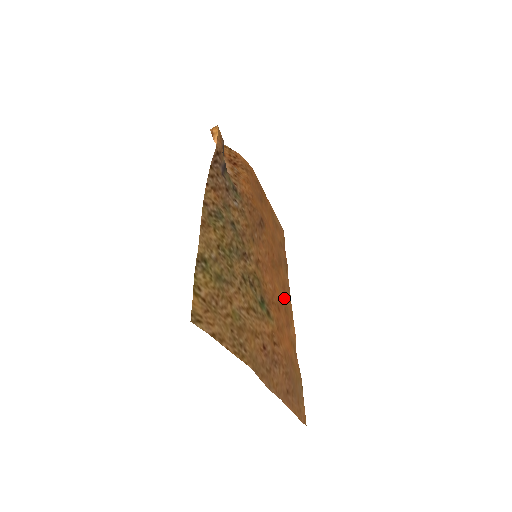
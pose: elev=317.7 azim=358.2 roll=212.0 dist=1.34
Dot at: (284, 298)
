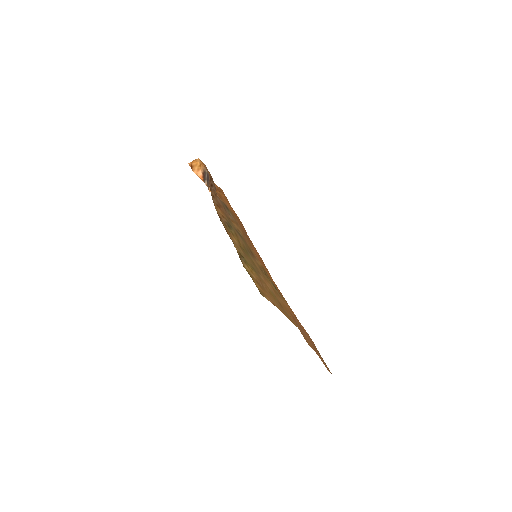
Dot at: occluded
